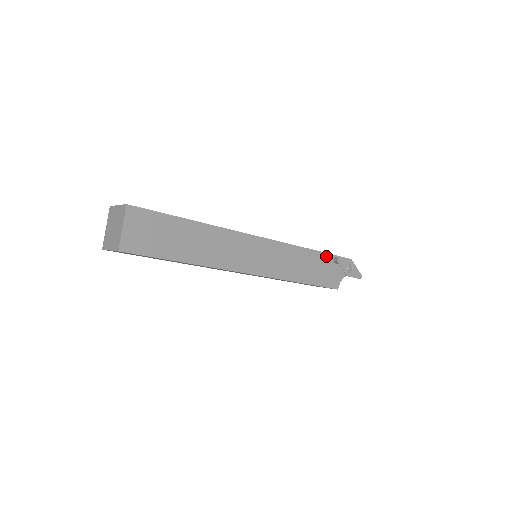
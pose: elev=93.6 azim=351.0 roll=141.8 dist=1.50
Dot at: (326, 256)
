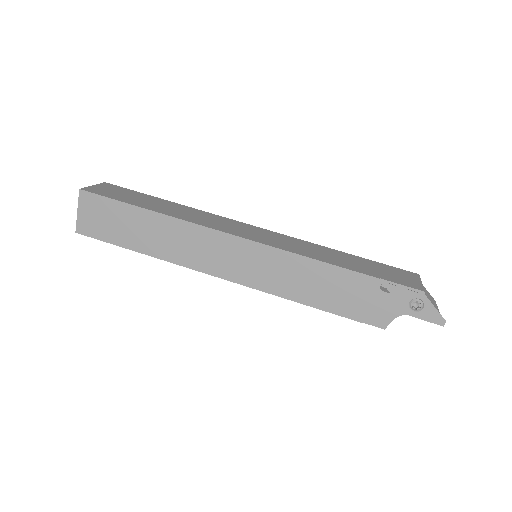
Dot at: (362, 278)
